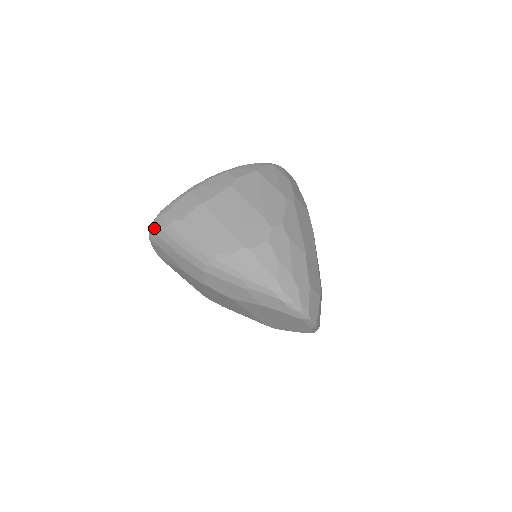
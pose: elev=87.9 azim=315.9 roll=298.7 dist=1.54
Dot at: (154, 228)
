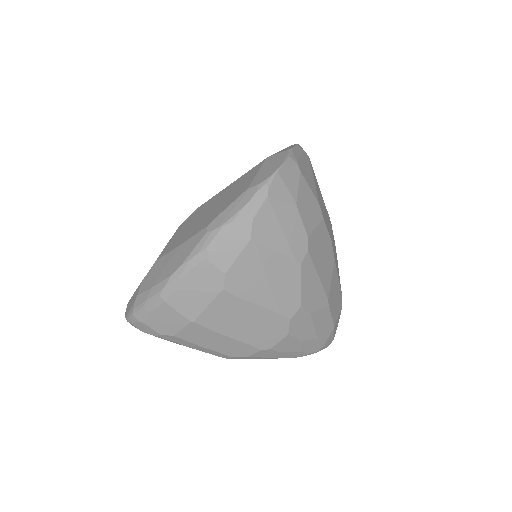
Dot at: (135, 327)
